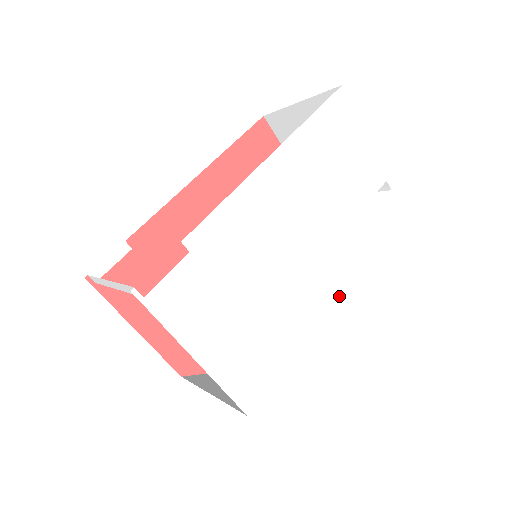
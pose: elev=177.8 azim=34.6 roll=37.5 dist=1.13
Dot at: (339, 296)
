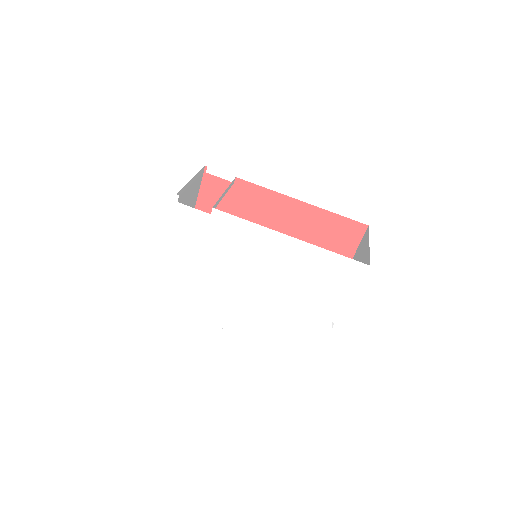
Dot at: (245, 314)
